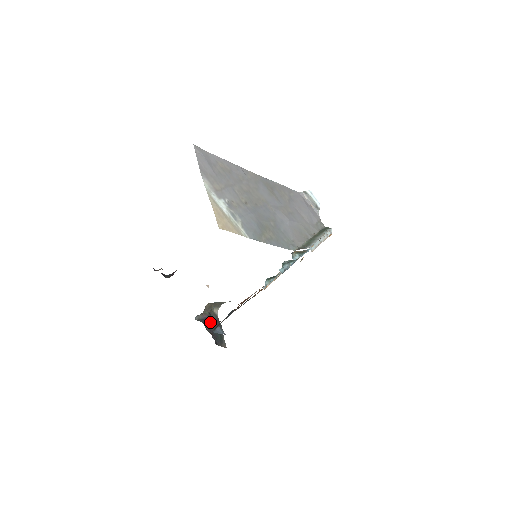
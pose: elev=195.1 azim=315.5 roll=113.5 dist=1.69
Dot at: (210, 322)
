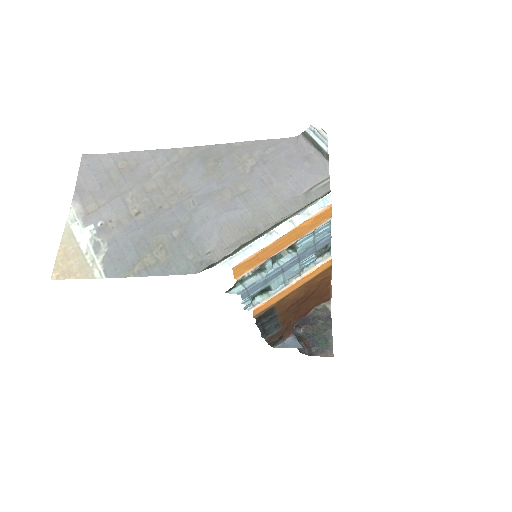
Dot at: (311, 322)
